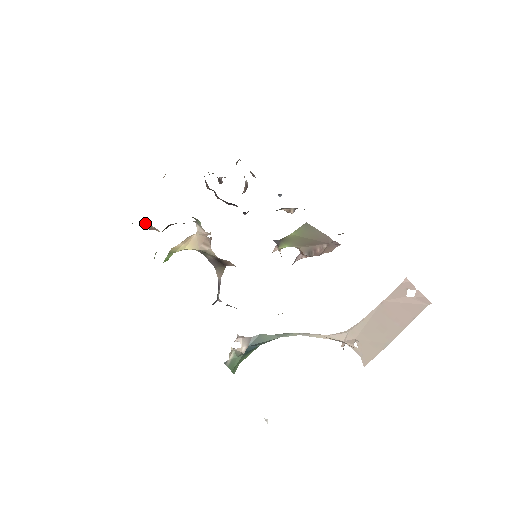
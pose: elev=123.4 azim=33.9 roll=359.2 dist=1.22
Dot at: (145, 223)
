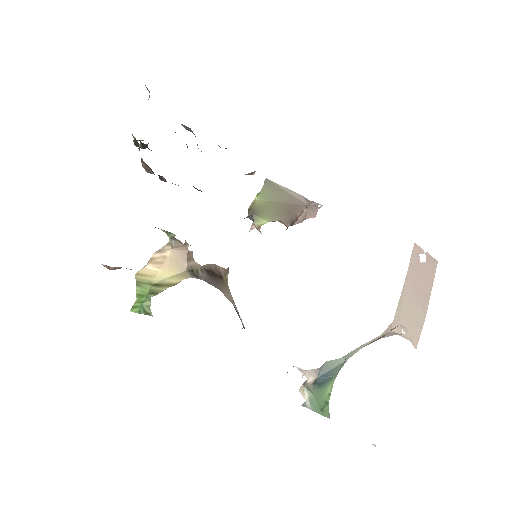
Dot at: (104, 265)
